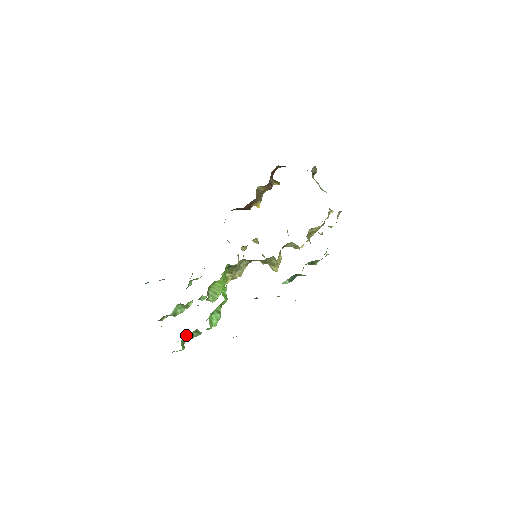
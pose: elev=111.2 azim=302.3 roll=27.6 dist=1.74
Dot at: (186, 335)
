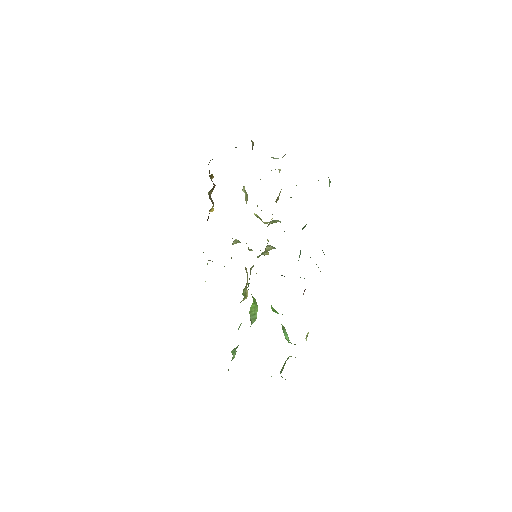
Dot at: occluded
